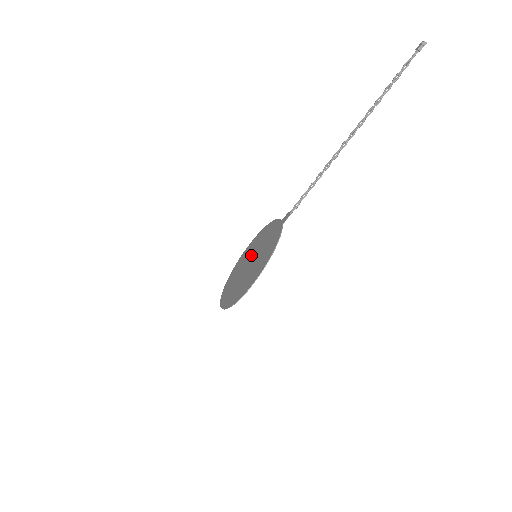
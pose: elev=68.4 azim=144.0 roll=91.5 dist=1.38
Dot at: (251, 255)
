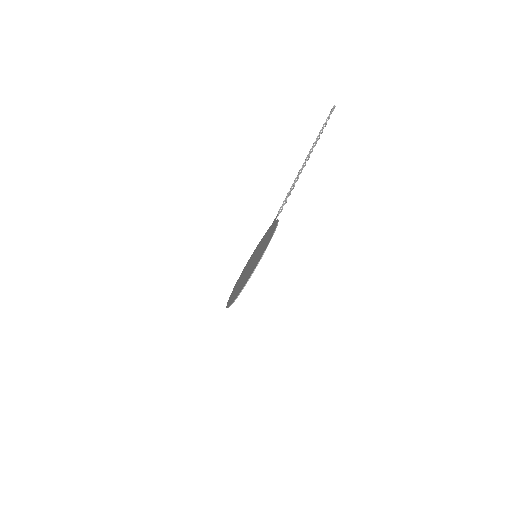
Dot at: (249, 265)
